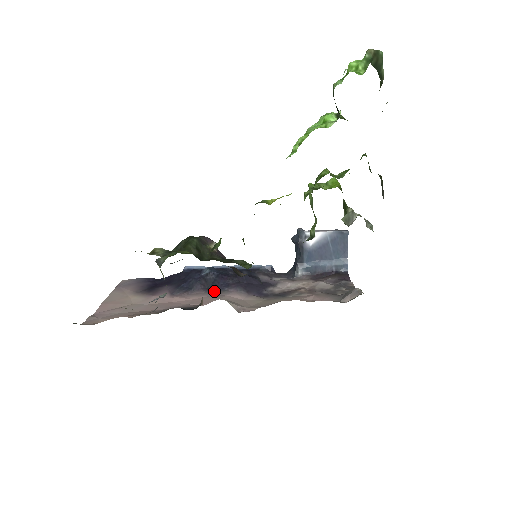
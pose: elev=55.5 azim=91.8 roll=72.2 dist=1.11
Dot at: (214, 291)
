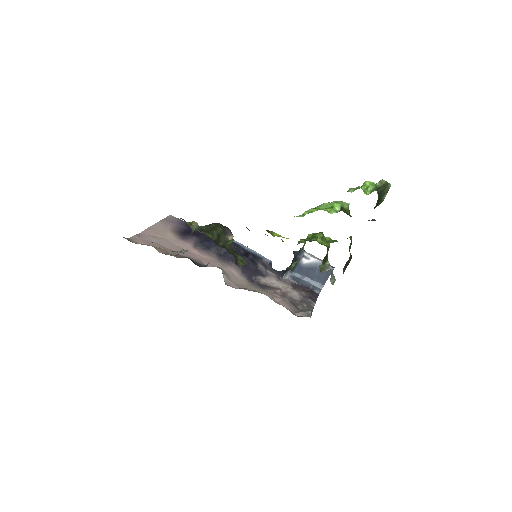
Dot at: (222, 259)
